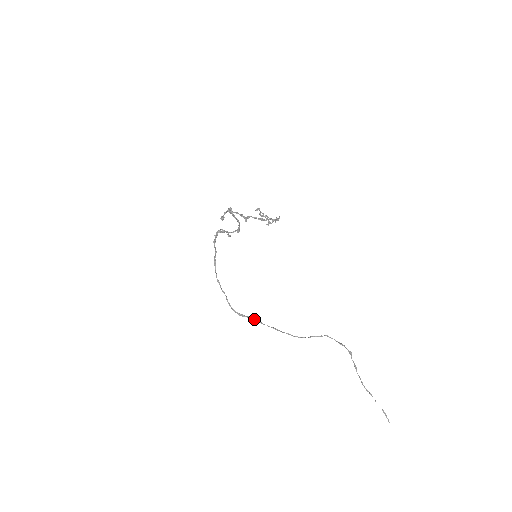
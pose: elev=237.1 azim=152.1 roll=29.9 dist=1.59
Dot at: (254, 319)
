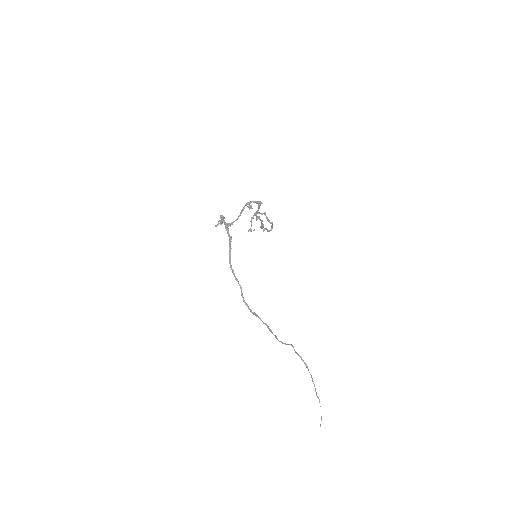
Dot at: (258, 316)
